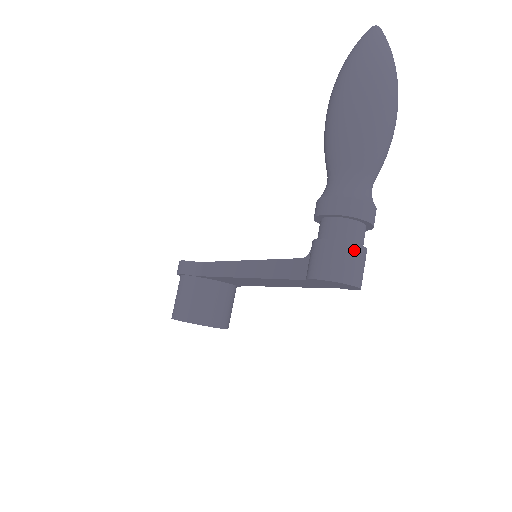
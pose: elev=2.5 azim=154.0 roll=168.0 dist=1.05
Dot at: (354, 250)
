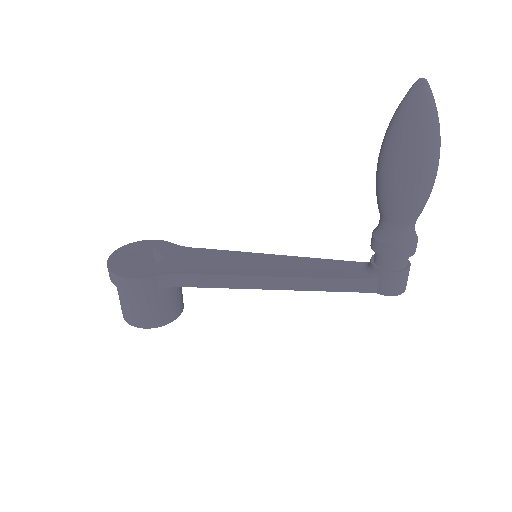
Dot at: occluded
